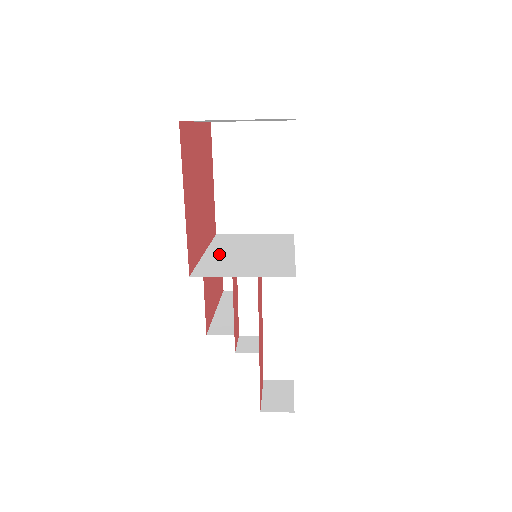
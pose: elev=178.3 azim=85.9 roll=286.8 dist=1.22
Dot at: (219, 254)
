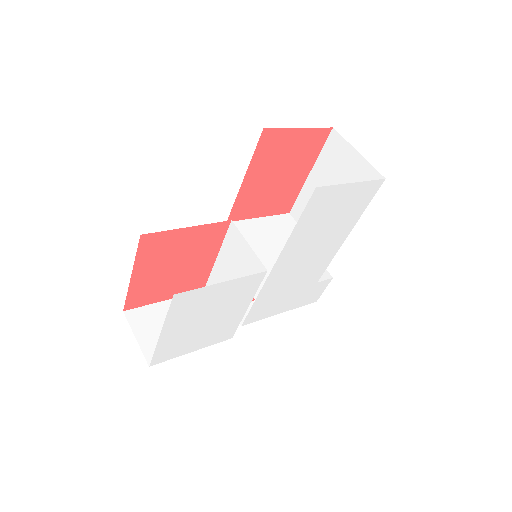
Dot at: (220, 270)
